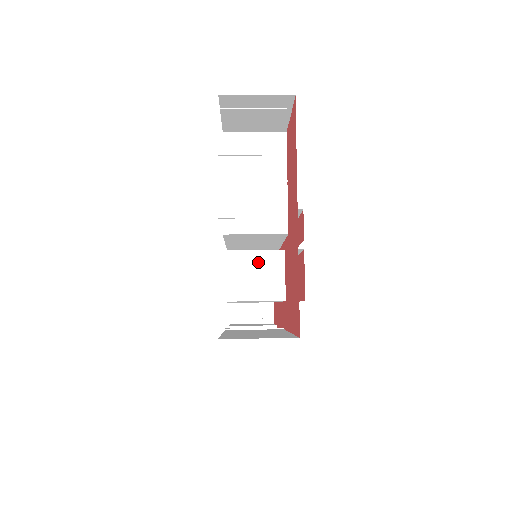
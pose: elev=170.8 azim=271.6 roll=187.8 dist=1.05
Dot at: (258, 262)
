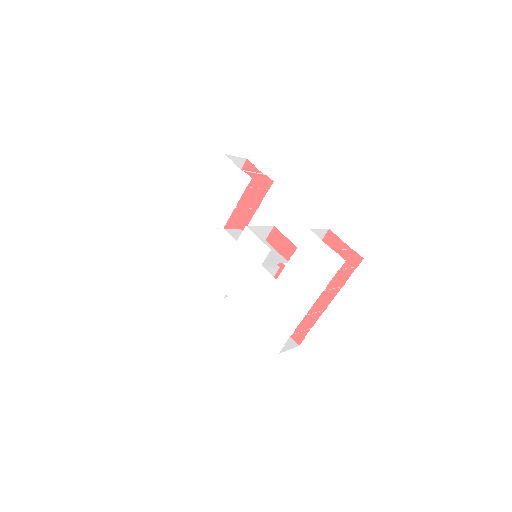
Dot at: occluded
